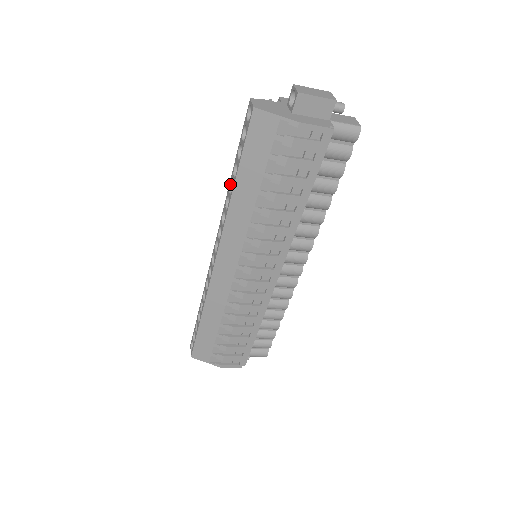
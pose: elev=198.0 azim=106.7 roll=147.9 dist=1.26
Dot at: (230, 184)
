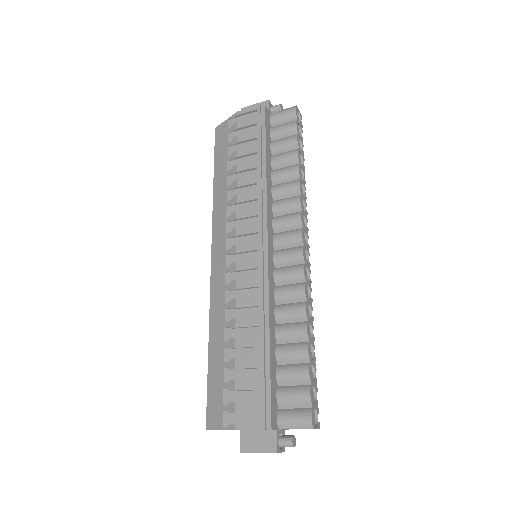
Dot at: occluded
